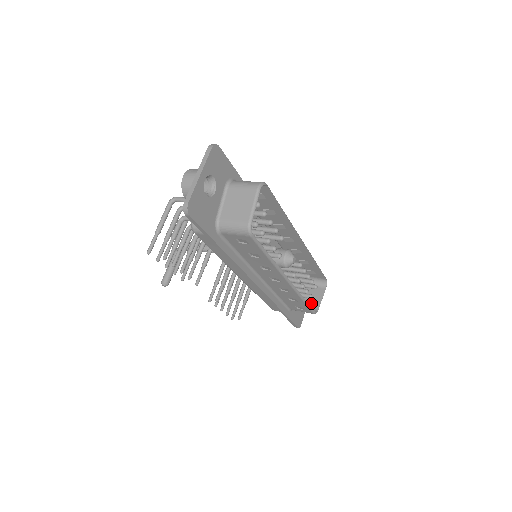
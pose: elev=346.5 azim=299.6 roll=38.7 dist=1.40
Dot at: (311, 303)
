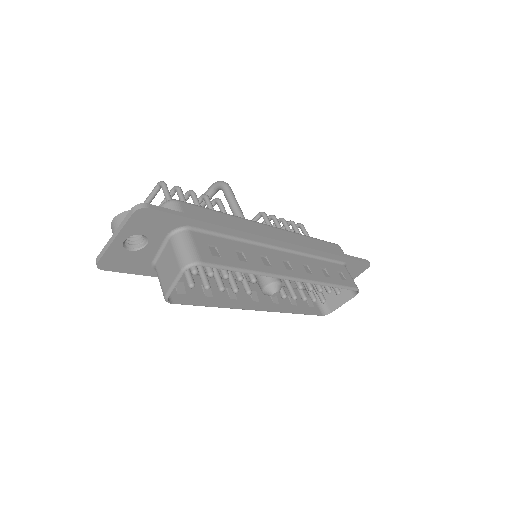
Dot at: (331, 300)
